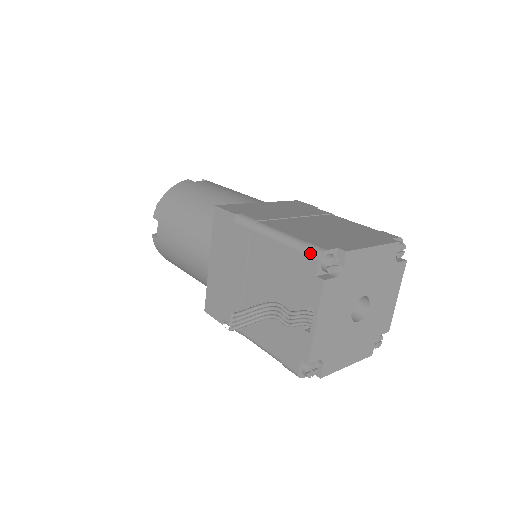
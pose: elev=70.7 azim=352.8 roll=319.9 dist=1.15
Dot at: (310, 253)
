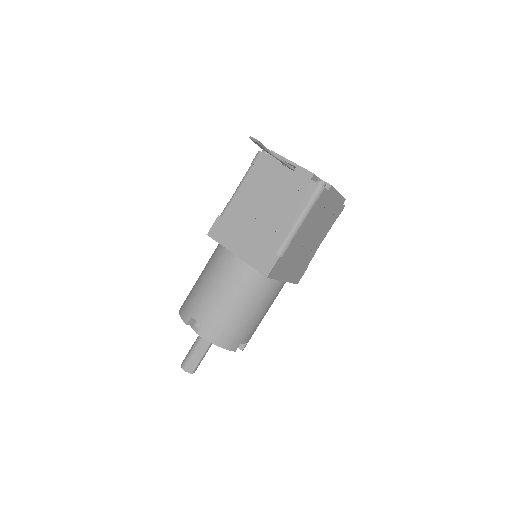
Dot at: (256, 157)
